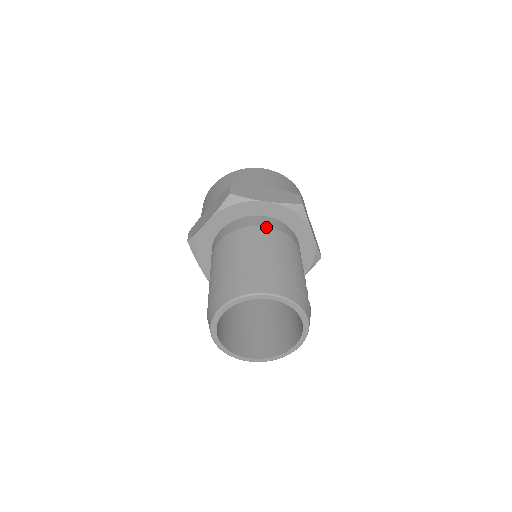
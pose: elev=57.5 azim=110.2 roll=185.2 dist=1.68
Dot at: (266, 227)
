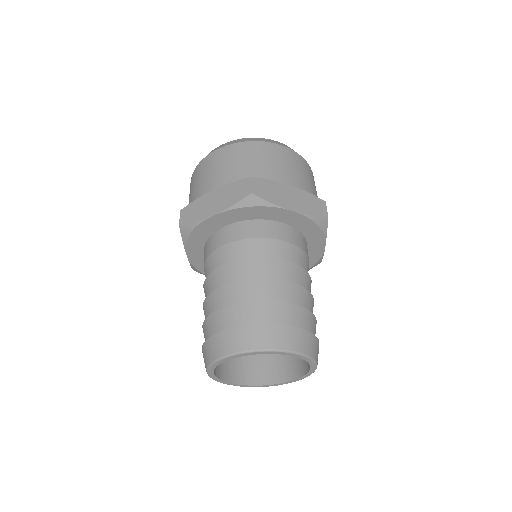
Dot at: (285, 242)
